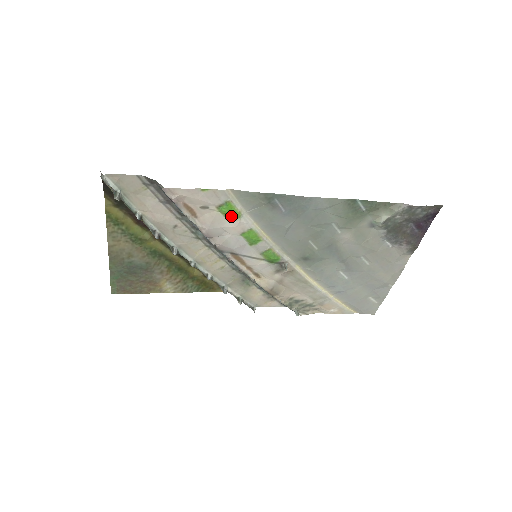
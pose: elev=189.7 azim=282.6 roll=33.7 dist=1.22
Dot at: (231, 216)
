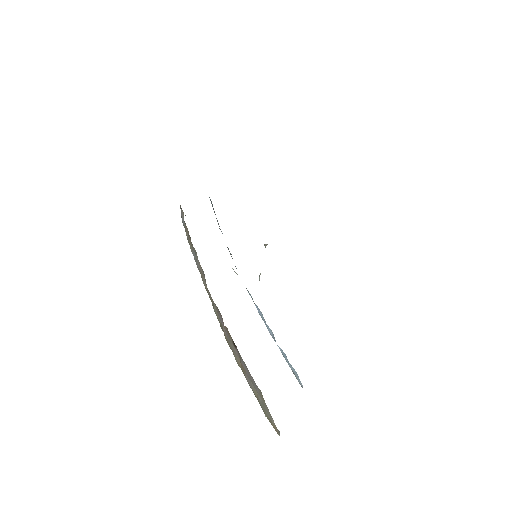
Dot at: occluded
